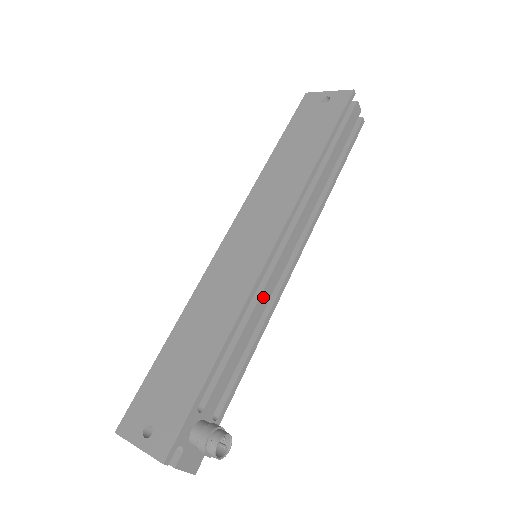
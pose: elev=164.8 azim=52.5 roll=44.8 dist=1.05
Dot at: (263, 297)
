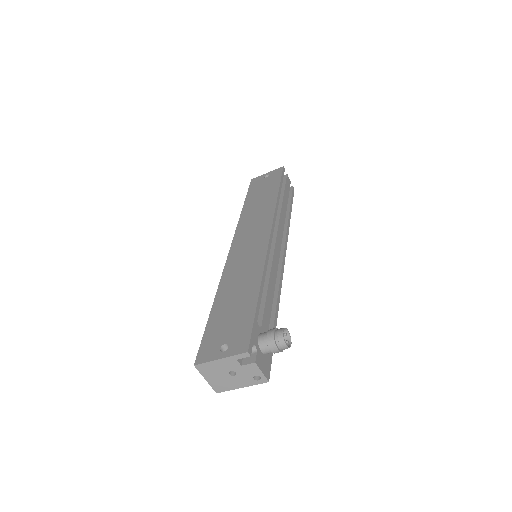
Dot at: (273, 266)
